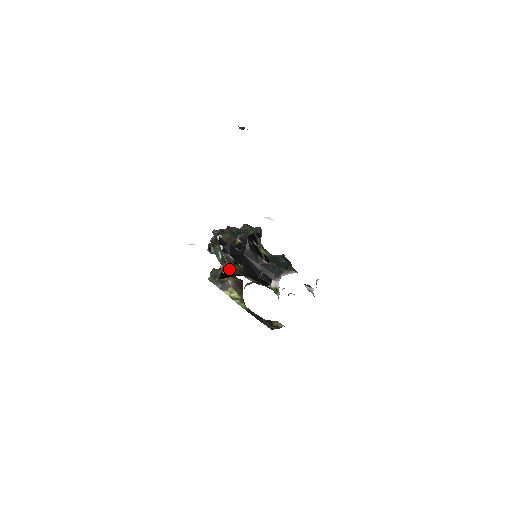
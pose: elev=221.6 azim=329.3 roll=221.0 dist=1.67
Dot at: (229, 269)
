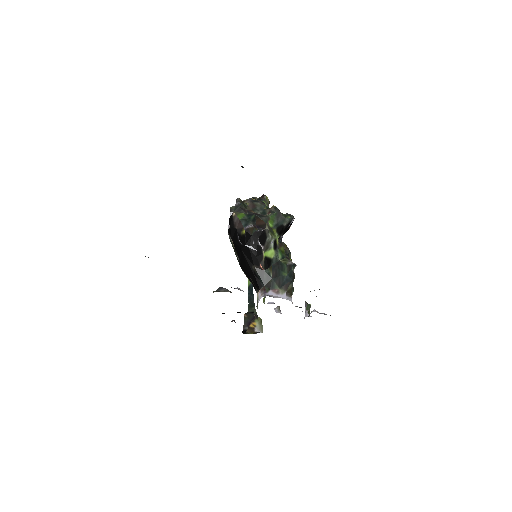
Dot at: occluded
